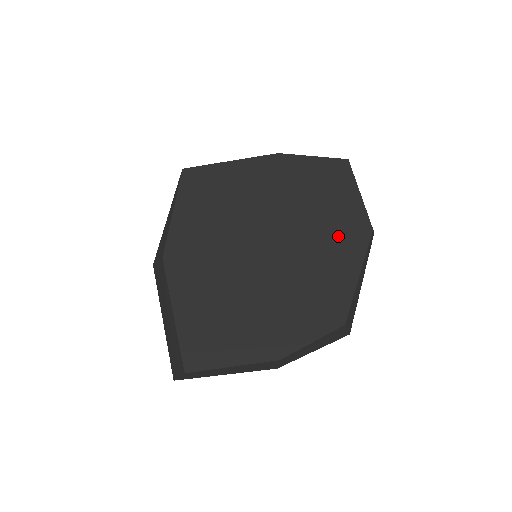
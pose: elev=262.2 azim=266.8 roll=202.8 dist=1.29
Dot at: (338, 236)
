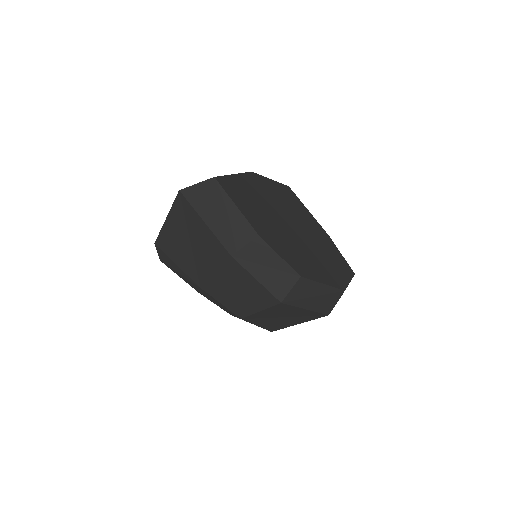
Dot at: (328, 270)
